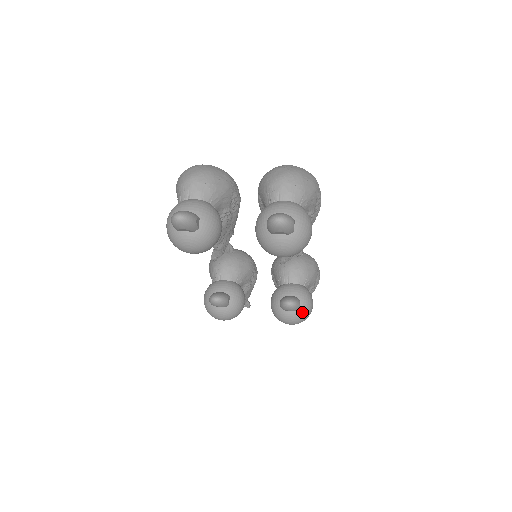
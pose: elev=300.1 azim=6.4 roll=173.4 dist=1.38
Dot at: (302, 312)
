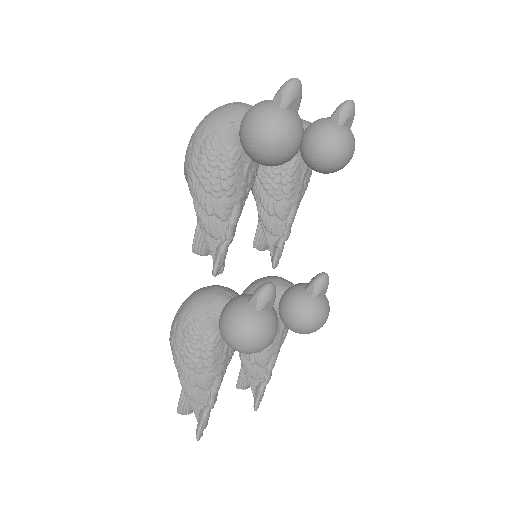
Dot at: occluded
